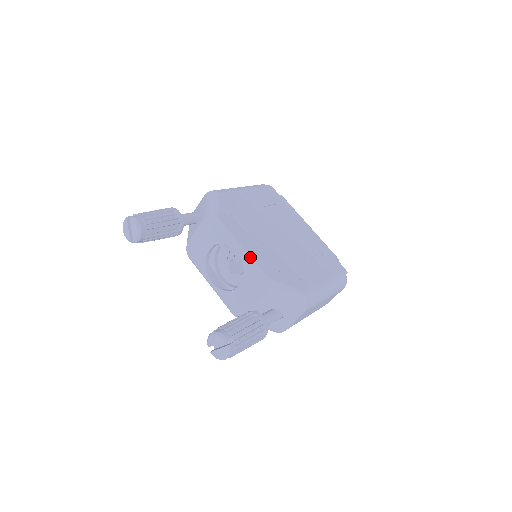
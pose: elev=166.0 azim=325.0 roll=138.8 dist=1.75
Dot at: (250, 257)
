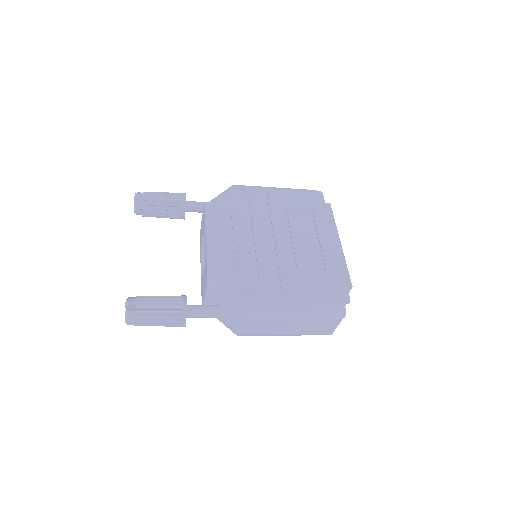
Dot at: (209, 247)
